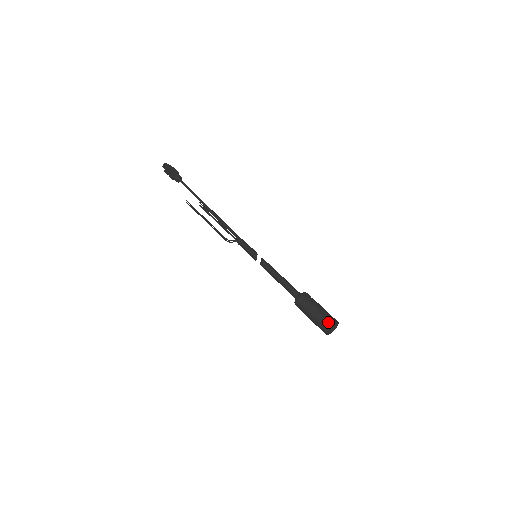
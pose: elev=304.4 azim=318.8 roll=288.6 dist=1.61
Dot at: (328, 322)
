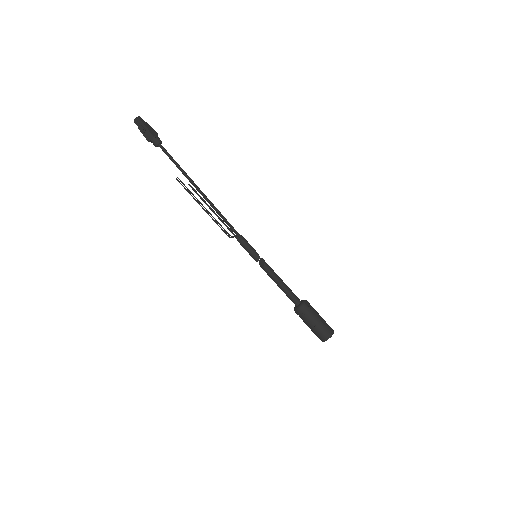
Dot at: (329, 331)
